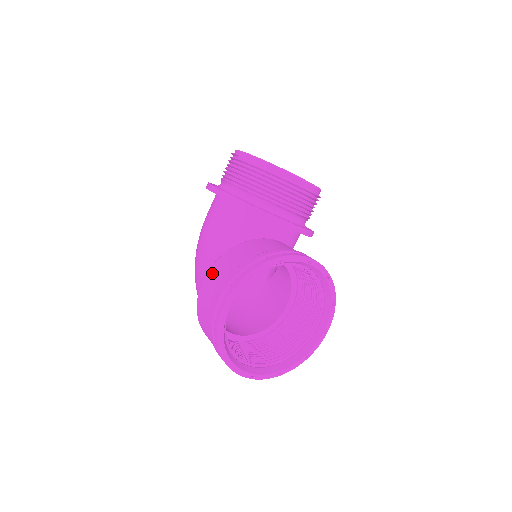
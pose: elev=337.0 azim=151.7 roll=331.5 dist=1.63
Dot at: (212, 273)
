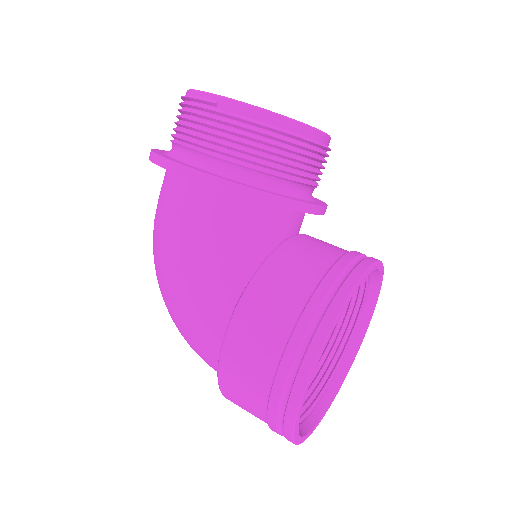
Dot at: (245, 324)
